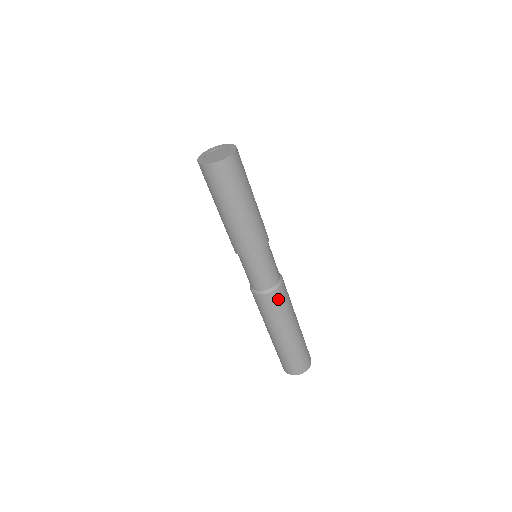
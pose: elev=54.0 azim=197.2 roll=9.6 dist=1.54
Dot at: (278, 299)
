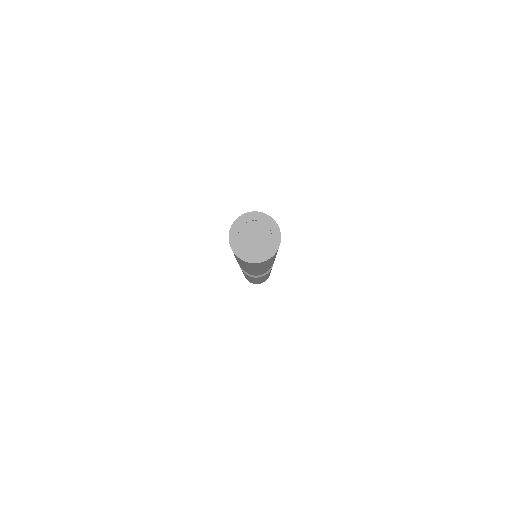
Dot at: (267, 274)
